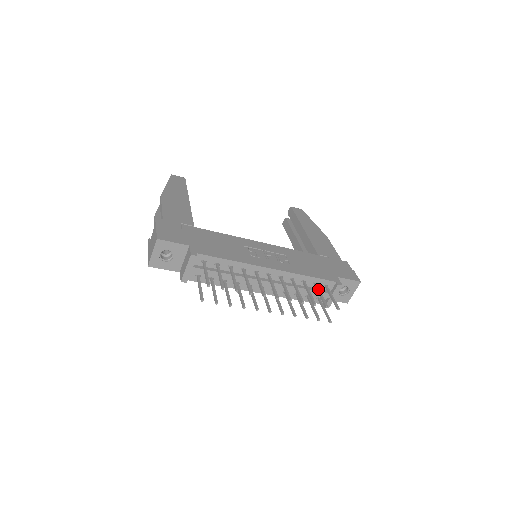
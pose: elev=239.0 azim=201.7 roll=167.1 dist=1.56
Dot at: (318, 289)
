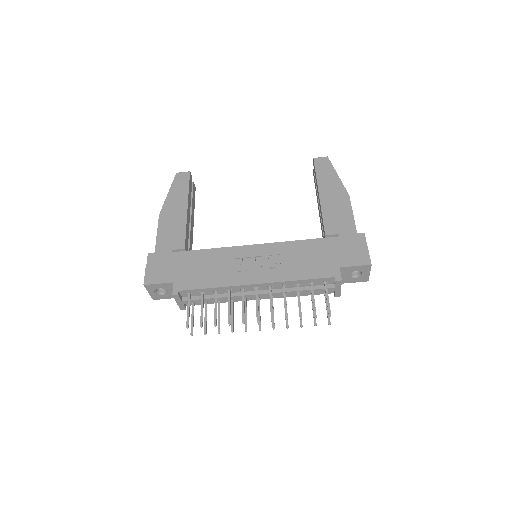
Dot at: (312, 292)
